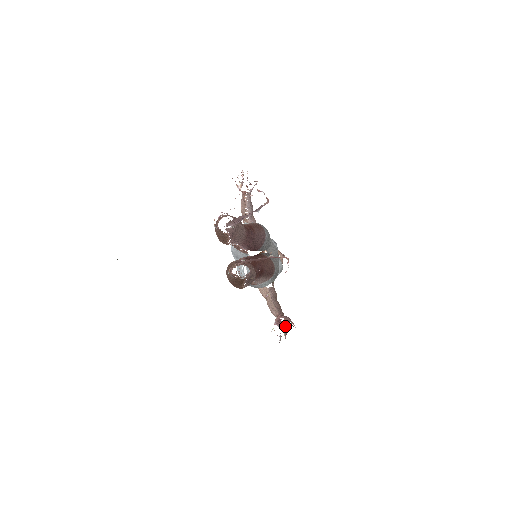
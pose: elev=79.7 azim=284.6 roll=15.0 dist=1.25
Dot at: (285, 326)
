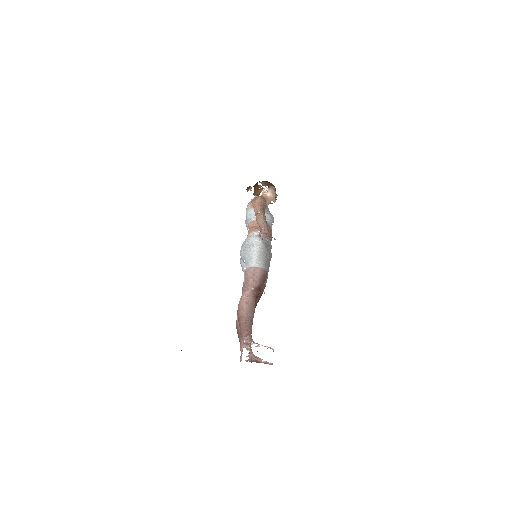
Dot at: occluded
